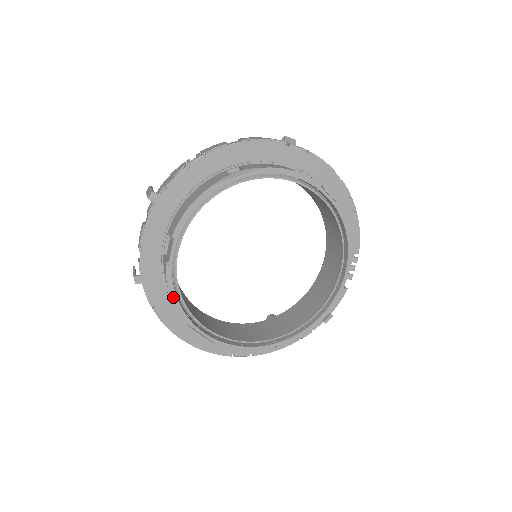
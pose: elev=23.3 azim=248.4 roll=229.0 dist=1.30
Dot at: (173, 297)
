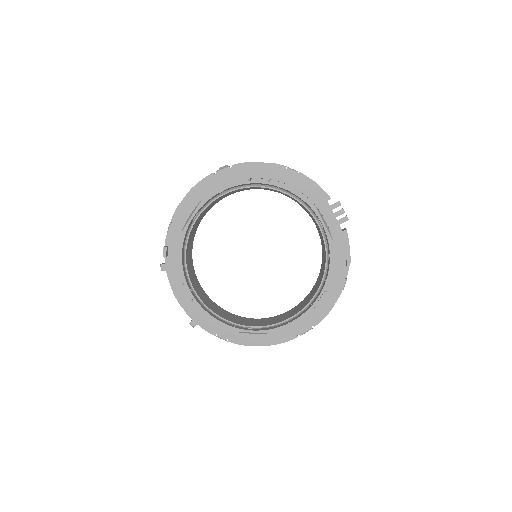
Dot at: (213, 320)
